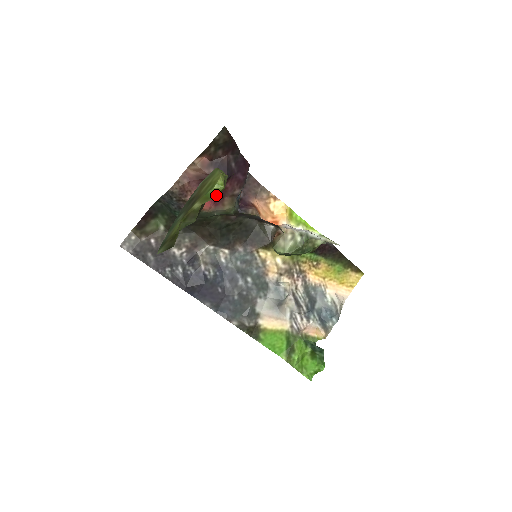
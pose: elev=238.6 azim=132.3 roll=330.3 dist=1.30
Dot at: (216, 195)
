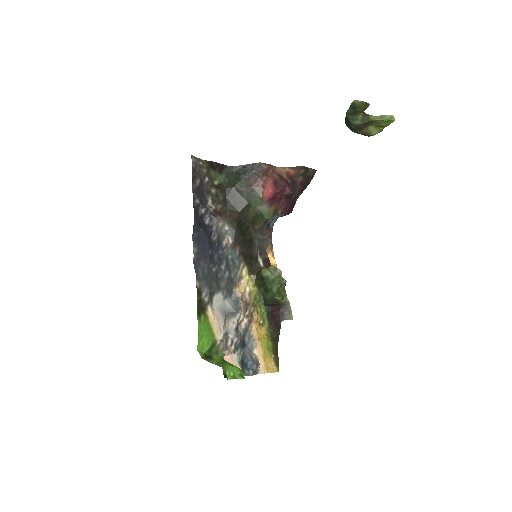
Dot at: (388, 120)
